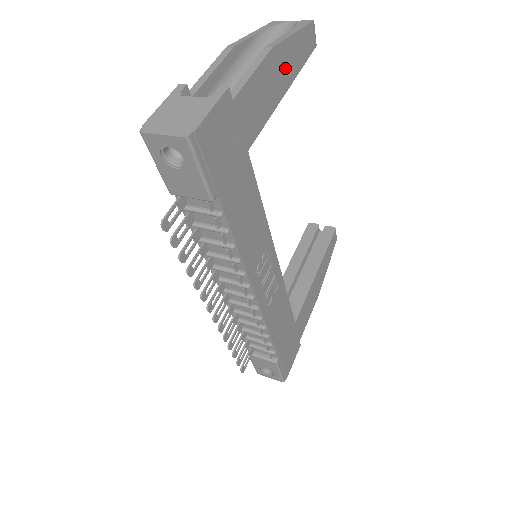
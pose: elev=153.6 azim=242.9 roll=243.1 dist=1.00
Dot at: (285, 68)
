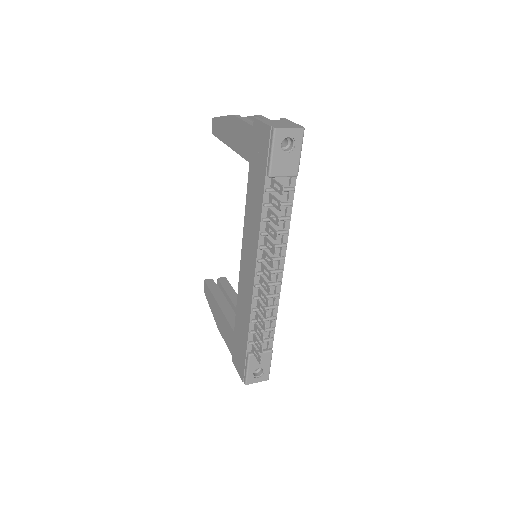
Dot at: occluded
